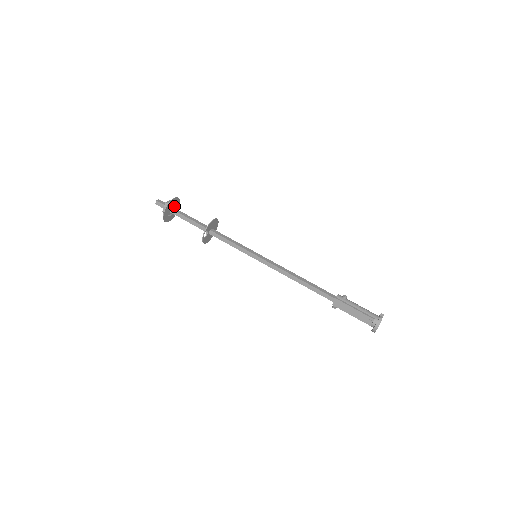
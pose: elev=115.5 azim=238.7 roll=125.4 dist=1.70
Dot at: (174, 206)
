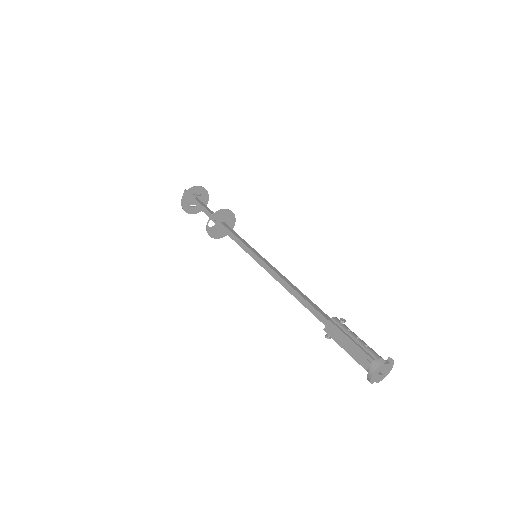
Dot at: (199, 197)
